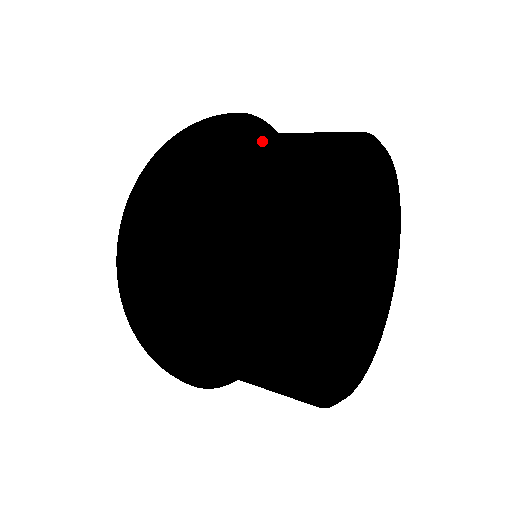
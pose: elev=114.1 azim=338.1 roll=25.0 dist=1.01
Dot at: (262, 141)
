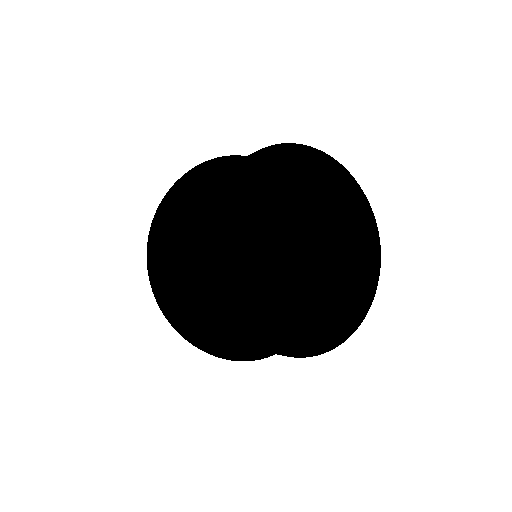
Dot at: occluded
